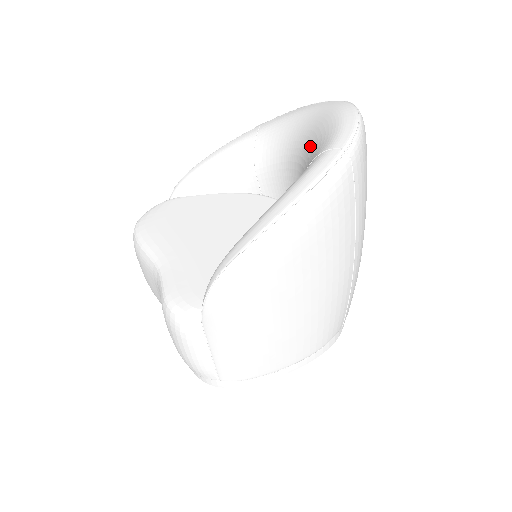
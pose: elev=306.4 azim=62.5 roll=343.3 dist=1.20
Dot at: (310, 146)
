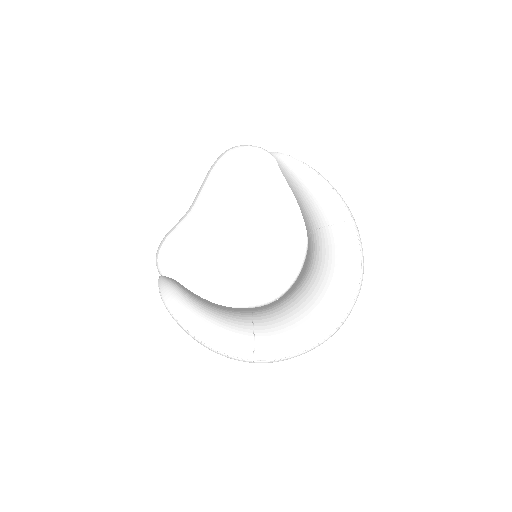
Dot at: (294, 306)
